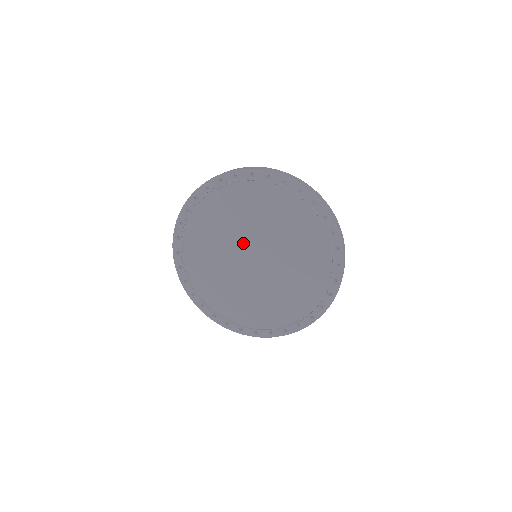
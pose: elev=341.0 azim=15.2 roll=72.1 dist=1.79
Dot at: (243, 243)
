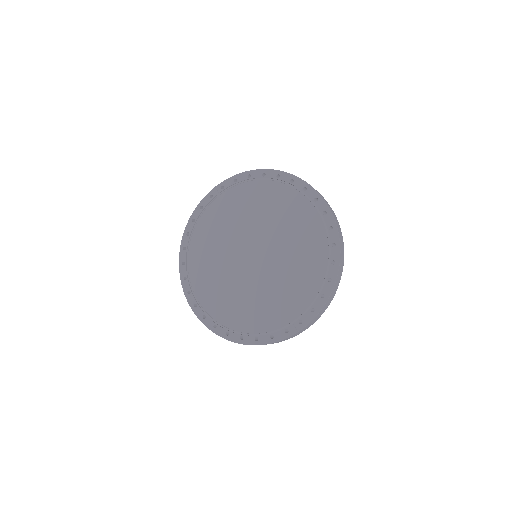
Dot at: (240, 244)
